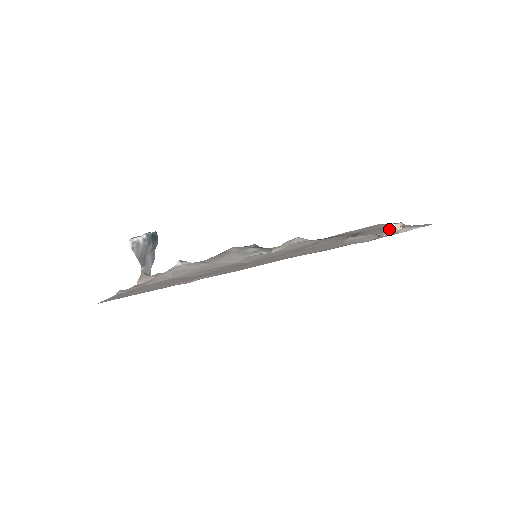
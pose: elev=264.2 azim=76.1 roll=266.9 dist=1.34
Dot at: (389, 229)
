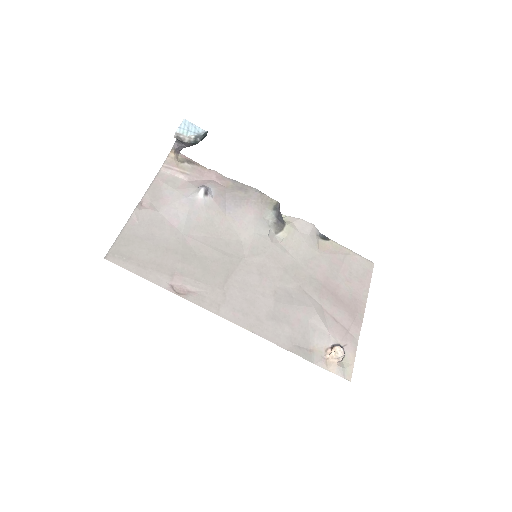
Dot at: (331, 356)
